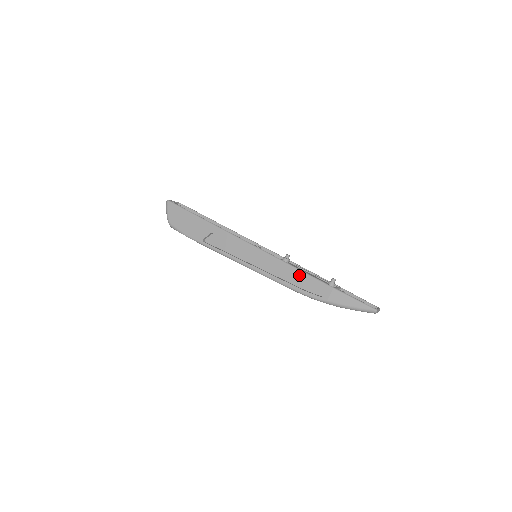
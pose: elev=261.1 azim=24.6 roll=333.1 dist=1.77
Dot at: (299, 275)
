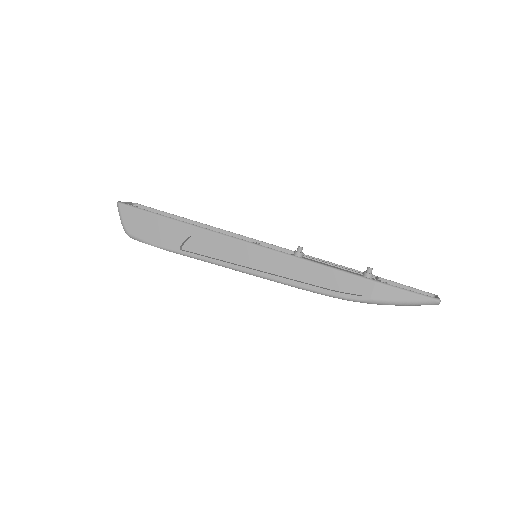
Dot at: (324, 272)
